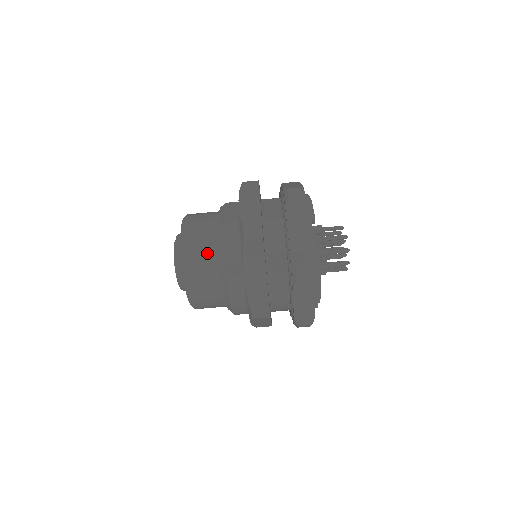
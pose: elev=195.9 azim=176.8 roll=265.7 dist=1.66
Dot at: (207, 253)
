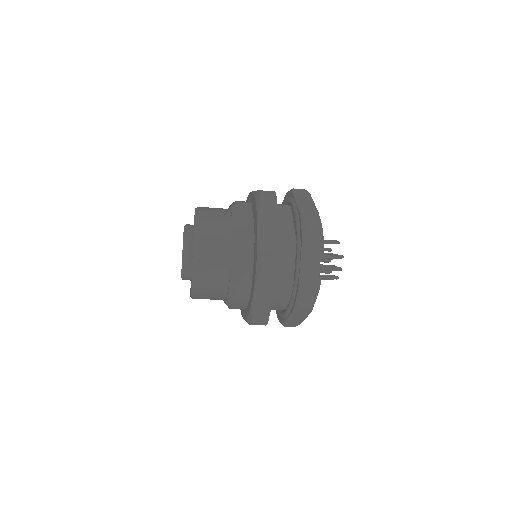
Dot at: (219, 265)
